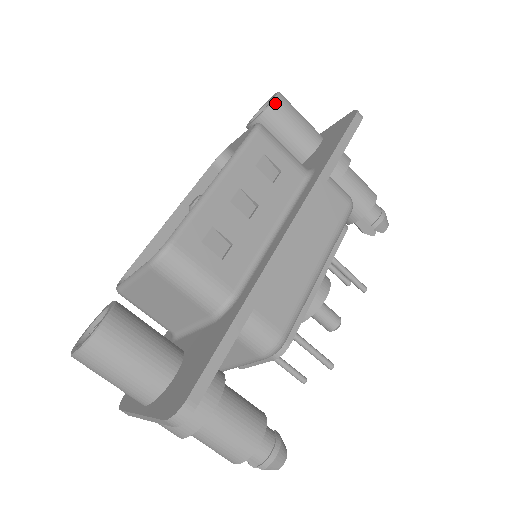
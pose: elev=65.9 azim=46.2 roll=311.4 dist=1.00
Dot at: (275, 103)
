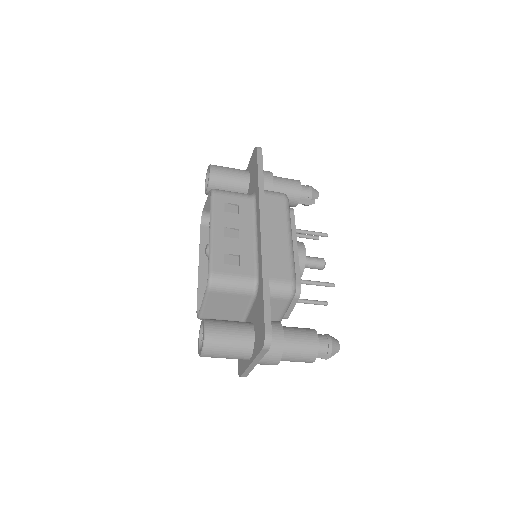
Dot at: (212, 172)
